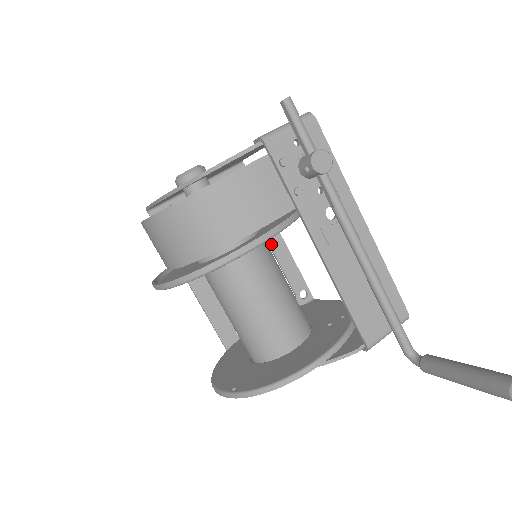
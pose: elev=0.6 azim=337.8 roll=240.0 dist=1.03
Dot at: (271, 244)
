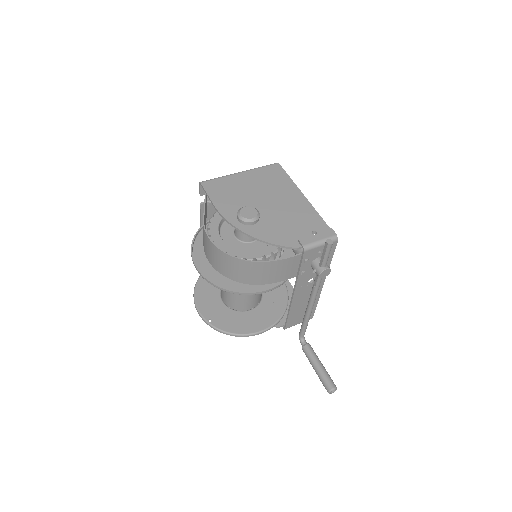
Dot at: occluded
